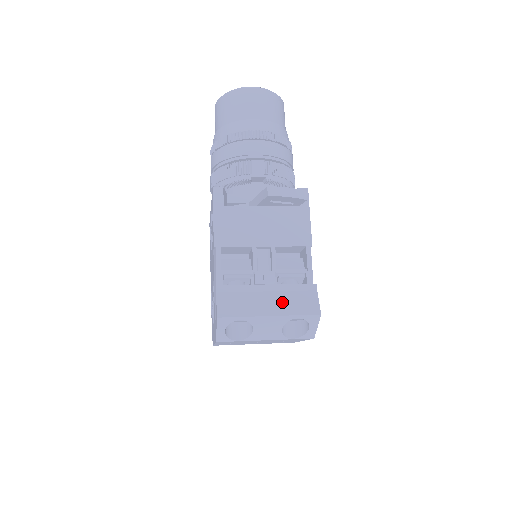
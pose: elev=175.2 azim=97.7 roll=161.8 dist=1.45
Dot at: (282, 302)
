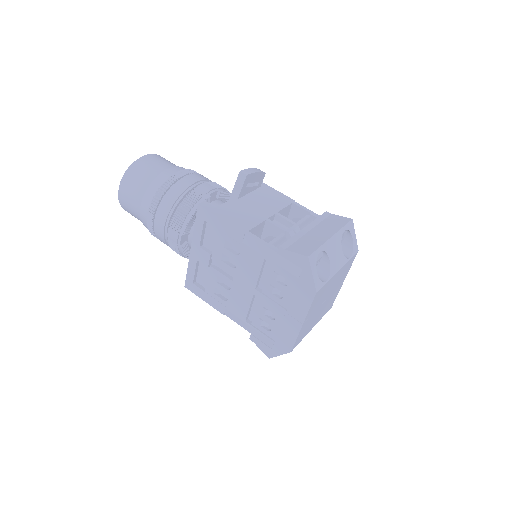
Dot at: (326, 228)
